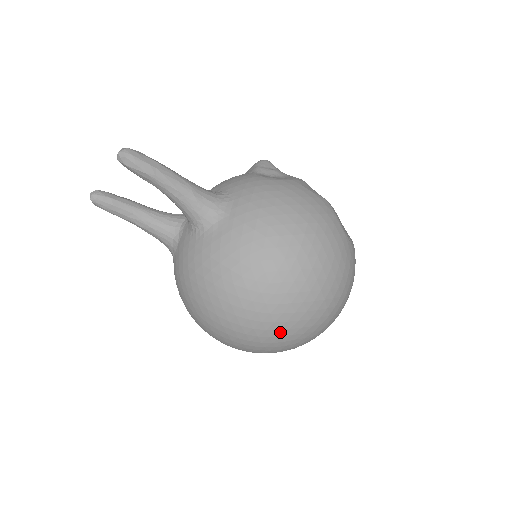
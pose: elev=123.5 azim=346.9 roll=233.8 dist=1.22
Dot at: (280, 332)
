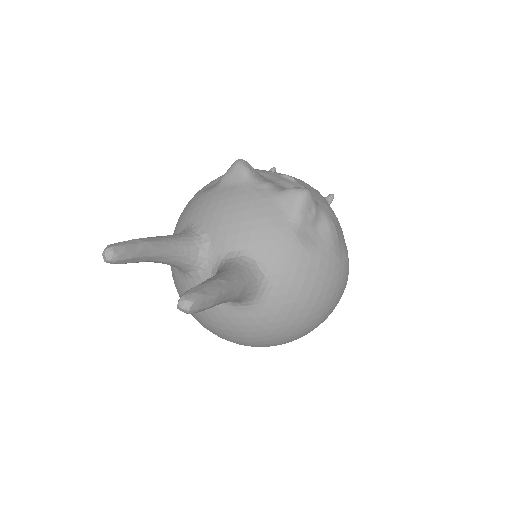
Dot at: occluded
